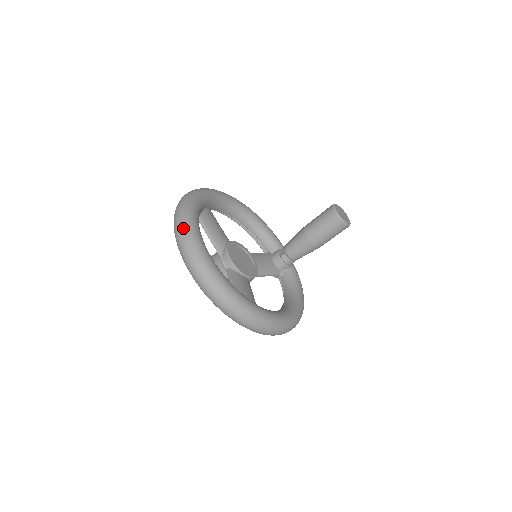
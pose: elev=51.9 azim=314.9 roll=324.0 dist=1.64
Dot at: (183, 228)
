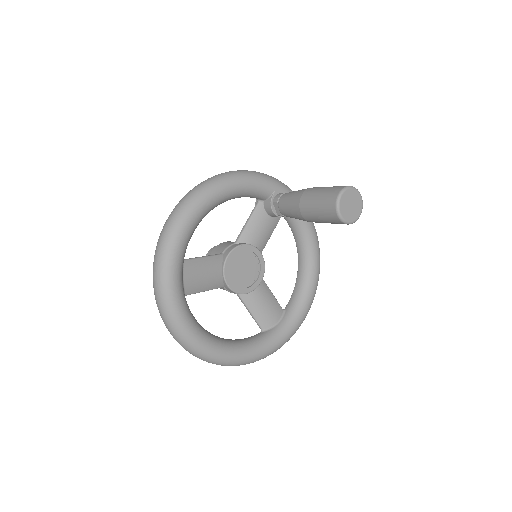
Dot at: (193, 353)
